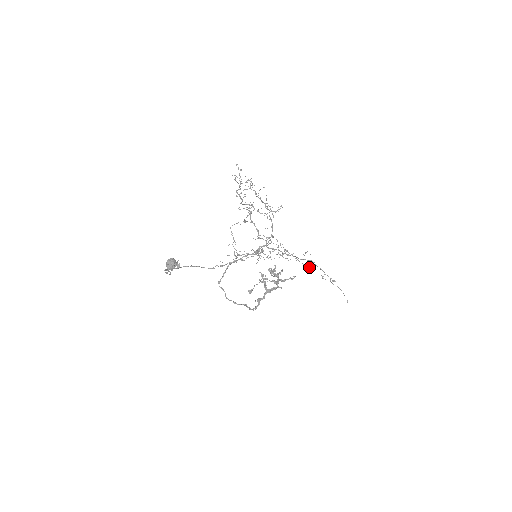
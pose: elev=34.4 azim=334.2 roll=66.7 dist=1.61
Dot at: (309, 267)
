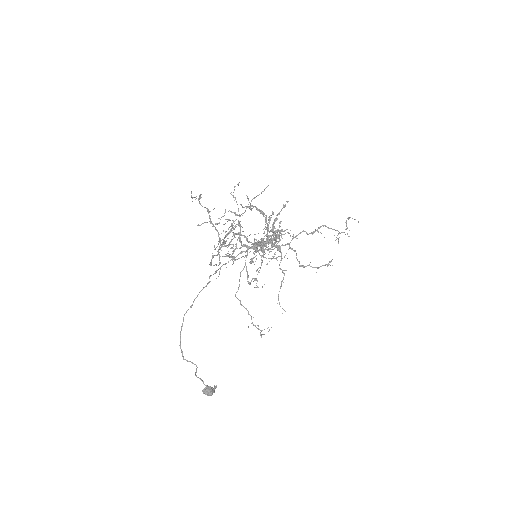
Dot at: occluded
